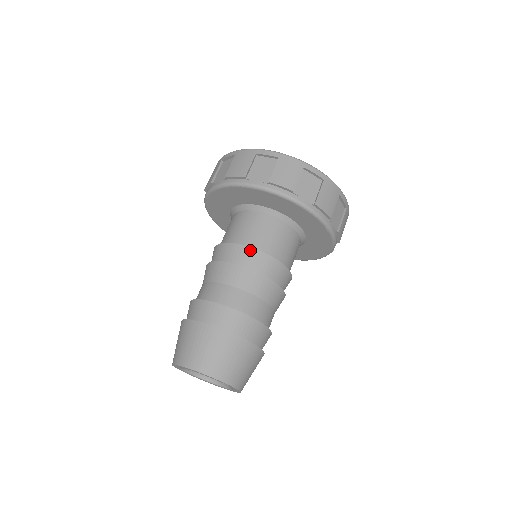
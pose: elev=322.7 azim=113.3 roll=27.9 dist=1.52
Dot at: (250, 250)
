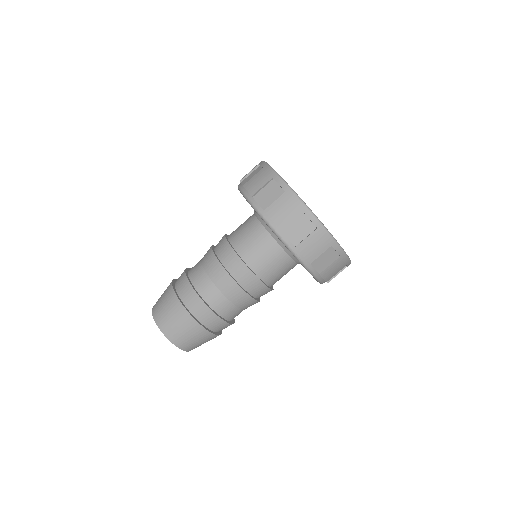
Dot at: (251, 274)
